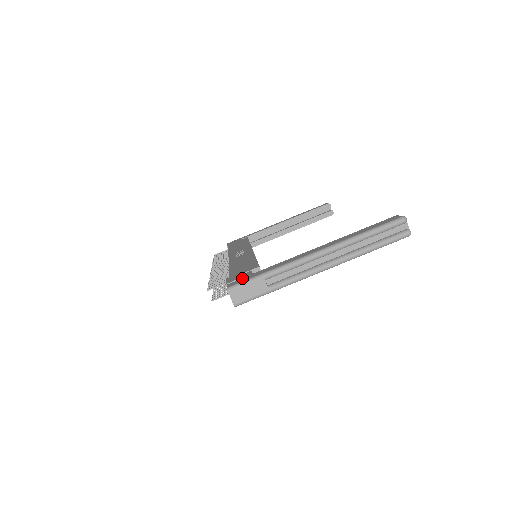
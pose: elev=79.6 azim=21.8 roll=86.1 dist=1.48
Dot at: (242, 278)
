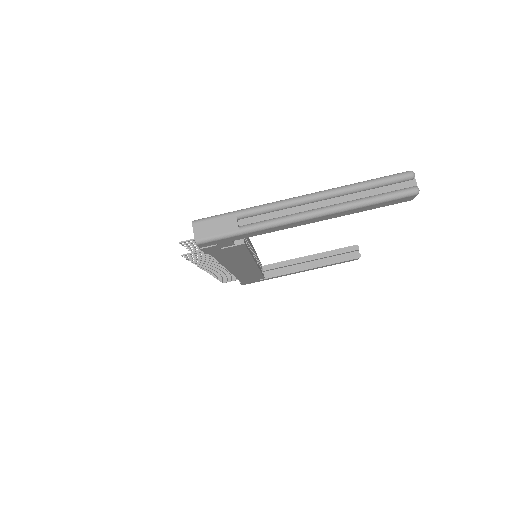
Dot at: occluded
